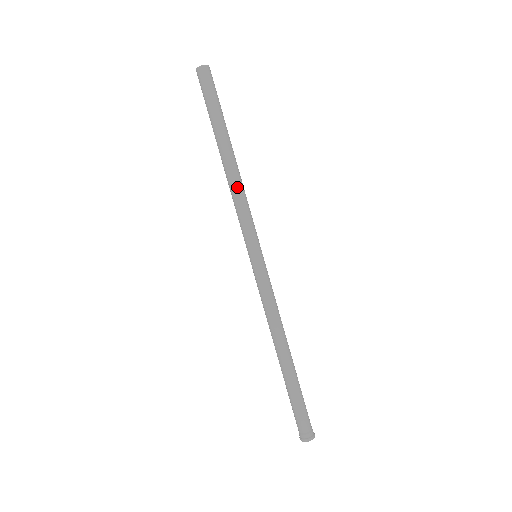
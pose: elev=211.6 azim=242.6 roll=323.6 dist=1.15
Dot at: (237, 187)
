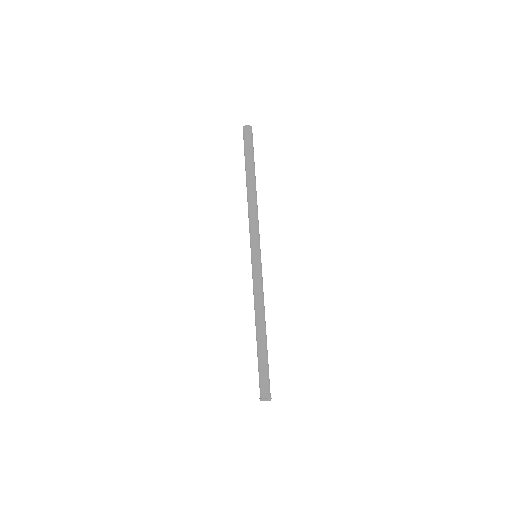
Dot at: (255, 206)
